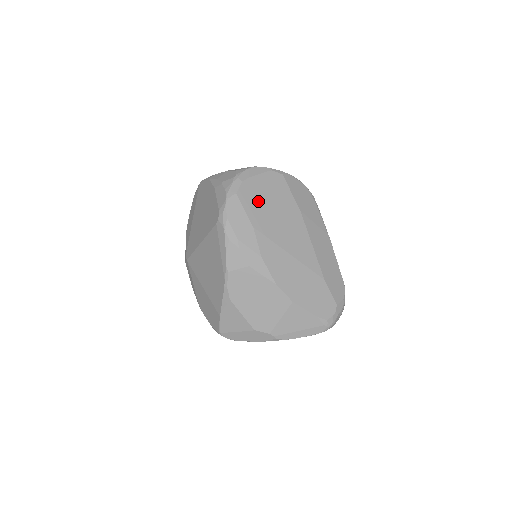
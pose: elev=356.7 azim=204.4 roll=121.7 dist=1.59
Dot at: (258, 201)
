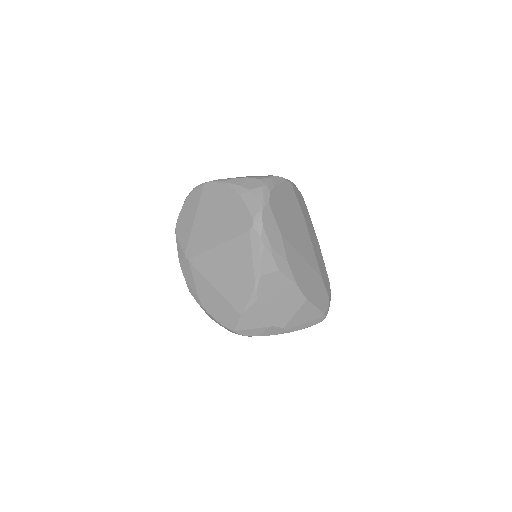
Dot at: (281, 210)
